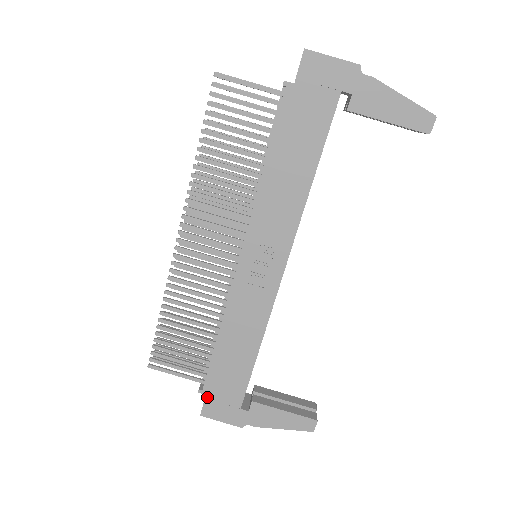
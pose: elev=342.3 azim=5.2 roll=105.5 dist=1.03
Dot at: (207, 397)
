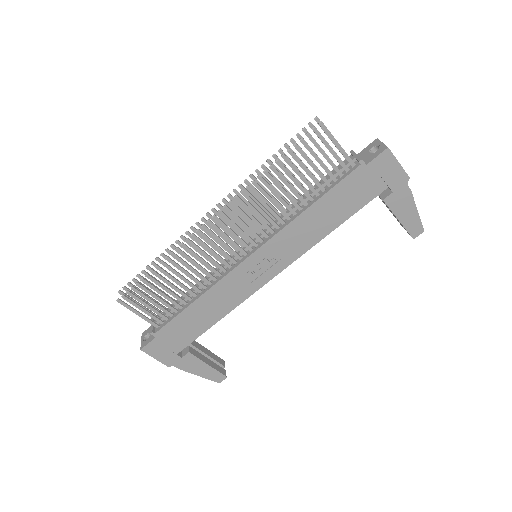
Dot at: (155, 339)
